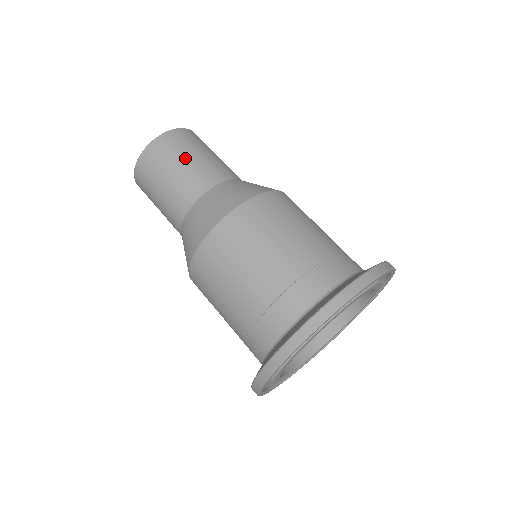
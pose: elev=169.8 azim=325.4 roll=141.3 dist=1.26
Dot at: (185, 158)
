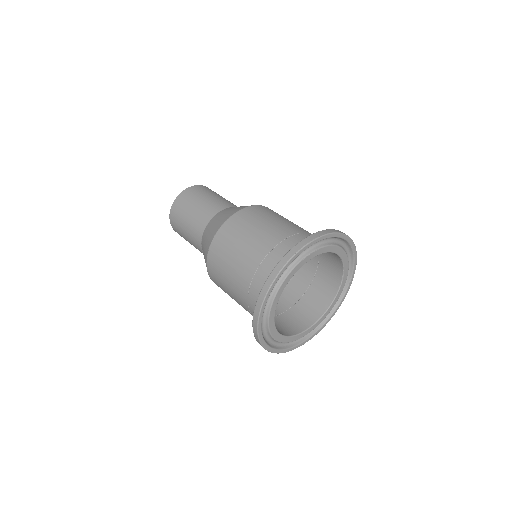
Dot at: (197, 202)
